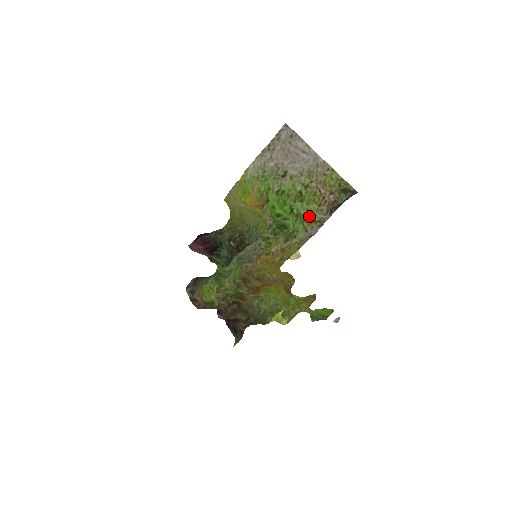
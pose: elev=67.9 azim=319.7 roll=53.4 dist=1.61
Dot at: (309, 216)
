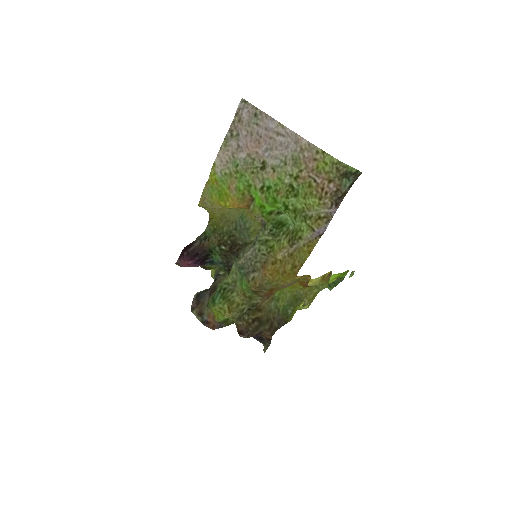
Dot at: (310, 212)
